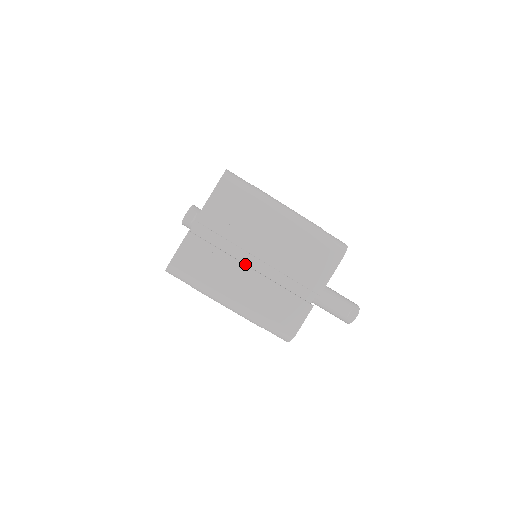
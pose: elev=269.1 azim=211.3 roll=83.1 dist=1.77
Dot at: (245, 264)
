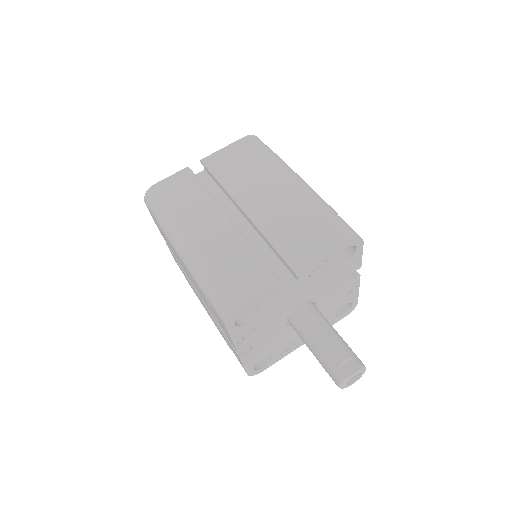
Dot at: occluded
